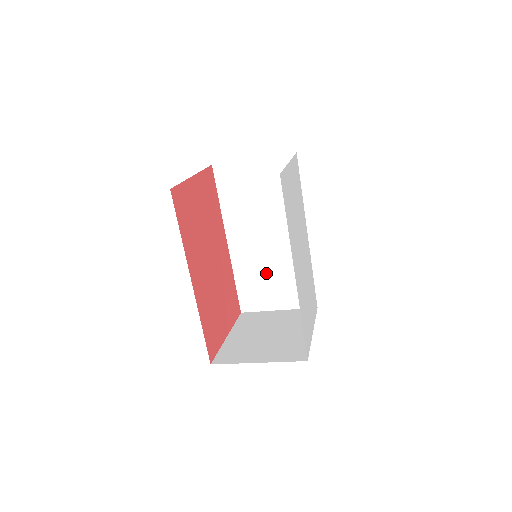
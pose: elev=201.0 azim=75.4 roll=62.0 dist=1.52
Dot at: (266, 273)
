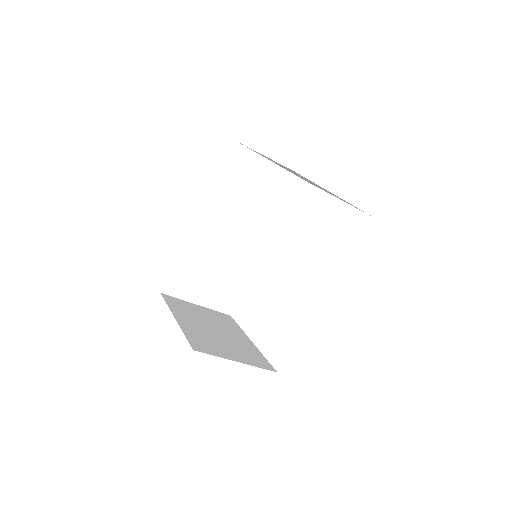
Dot at: (211, 266)
